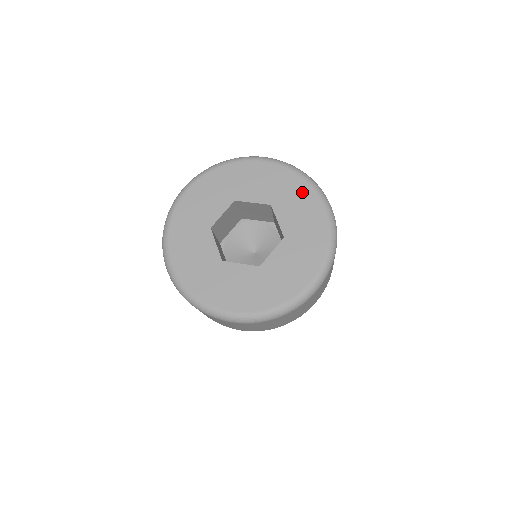
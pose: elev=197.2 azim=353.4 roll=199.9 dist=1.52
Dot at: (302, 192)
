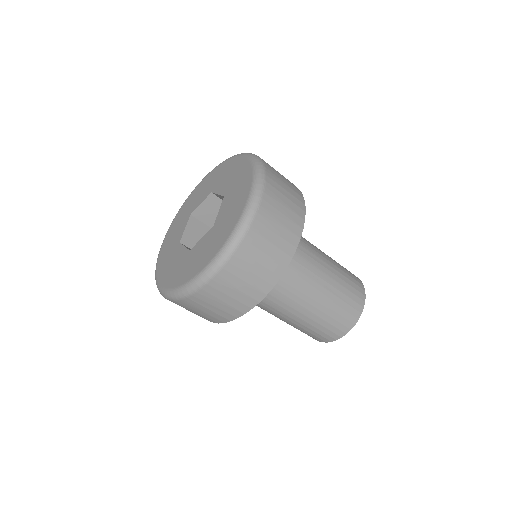
Dot at: (245, 184)
